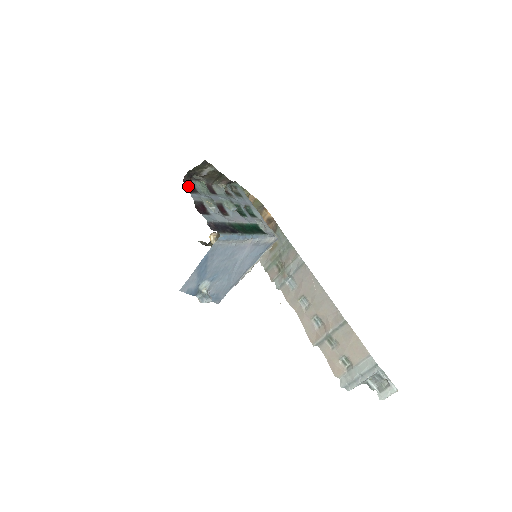
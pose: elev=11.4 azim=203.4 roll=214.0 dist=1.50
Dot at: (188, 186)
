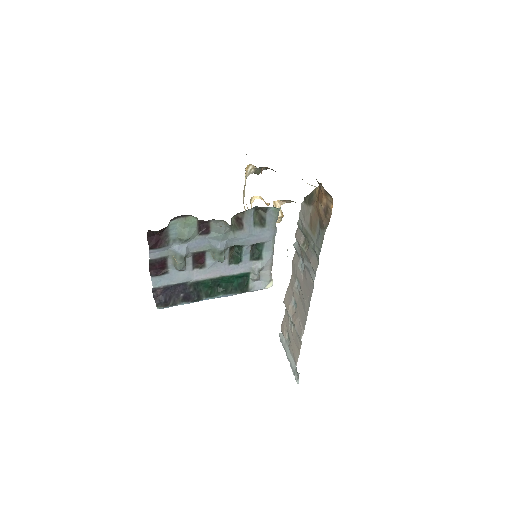
Dot at: (155, 235)
